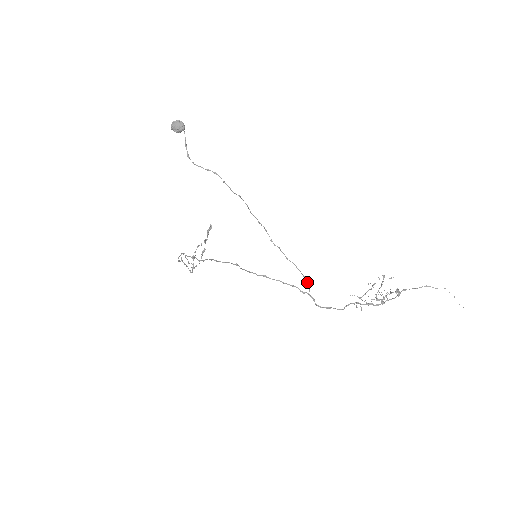
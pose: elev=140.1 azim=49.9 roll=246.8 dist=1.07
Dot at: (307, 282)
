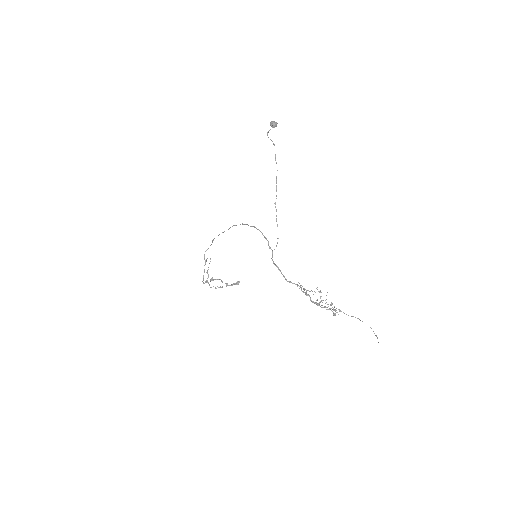
Dot at: (277, 243)
